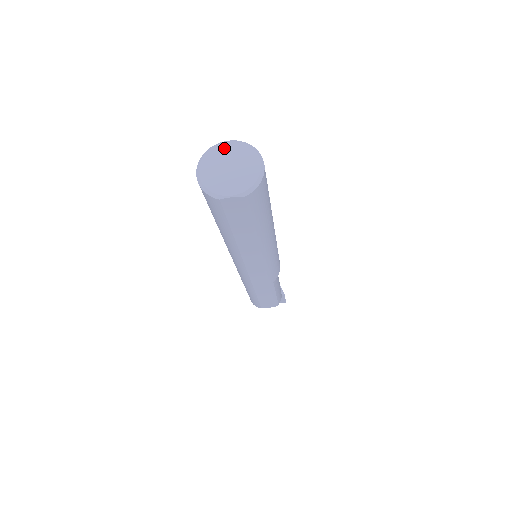
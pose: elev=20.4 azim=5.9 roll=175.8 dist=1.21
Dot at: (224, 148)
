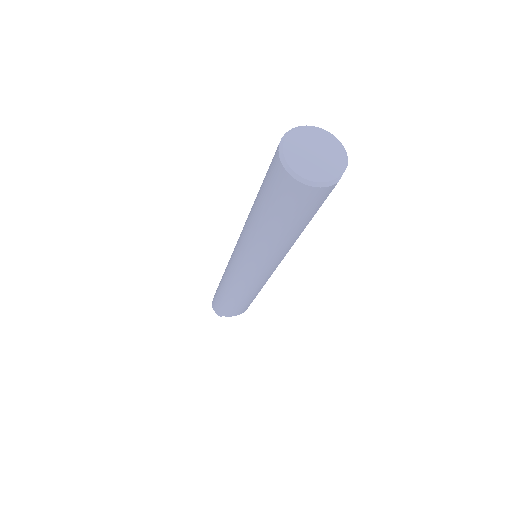
Dot at: (291, 143)
